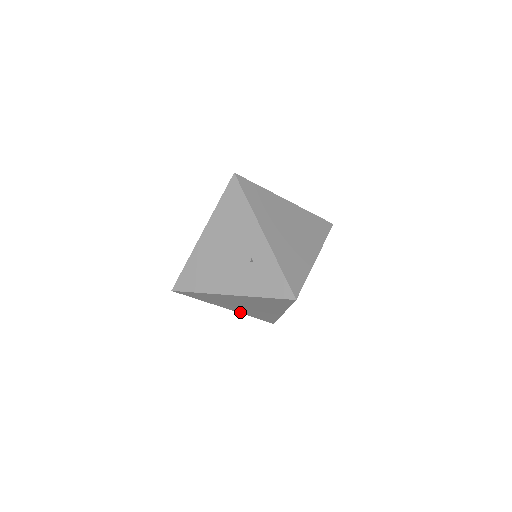
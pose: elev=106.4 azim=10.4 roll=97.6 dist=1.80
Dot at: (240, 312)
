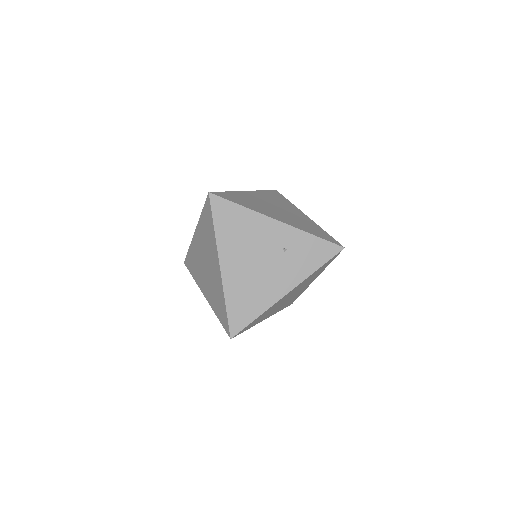
Dot at: occluded
